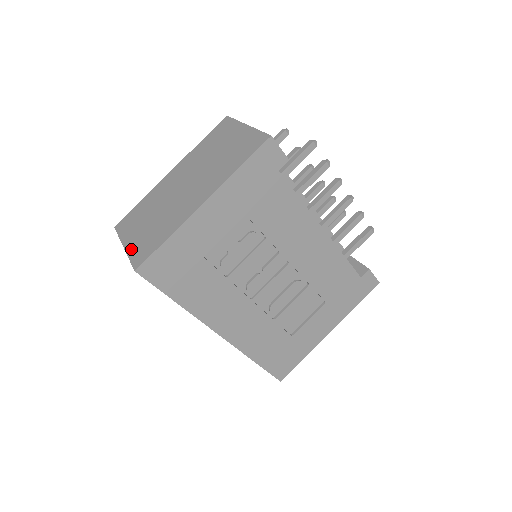
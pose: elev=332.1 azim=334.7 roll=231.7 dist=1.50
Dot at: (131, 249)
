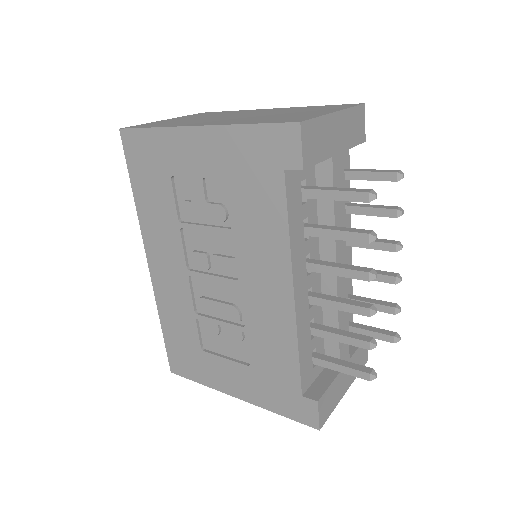
Dot at: (156, 122)
